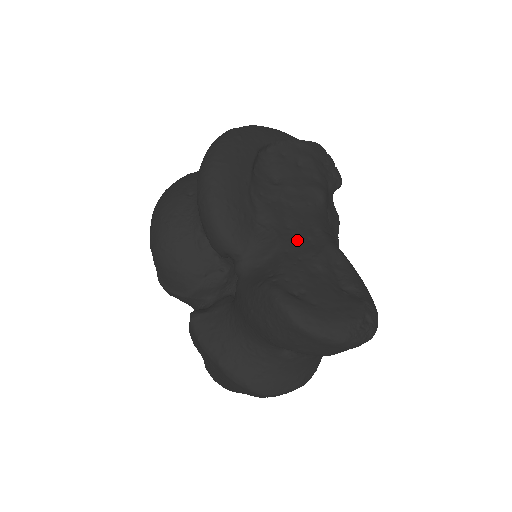
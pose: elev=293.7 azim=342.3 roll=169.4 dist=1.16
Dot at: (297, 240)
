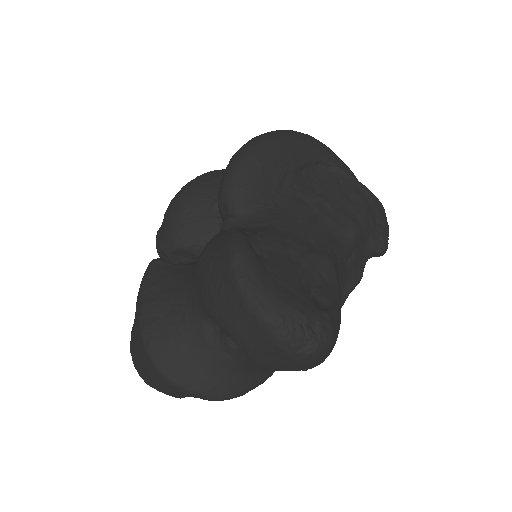
Dot at: (299, 233)
